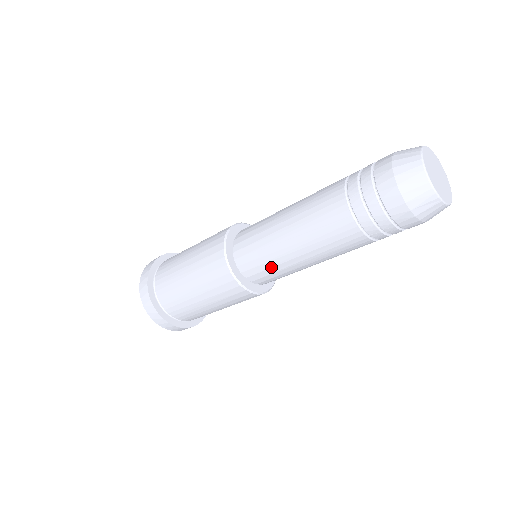
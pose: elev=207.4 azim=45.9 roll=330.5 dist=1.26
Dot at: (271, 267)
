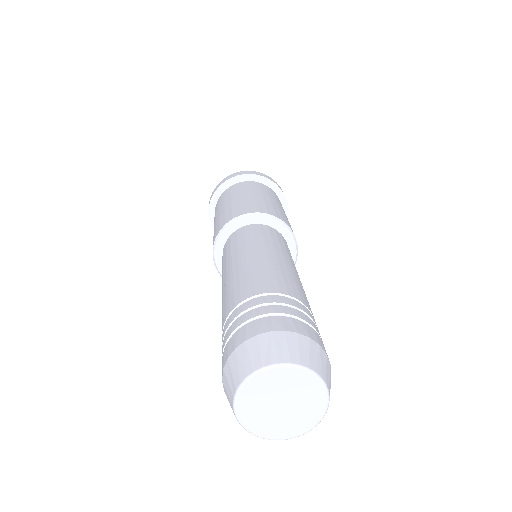
Dot at: occluded
